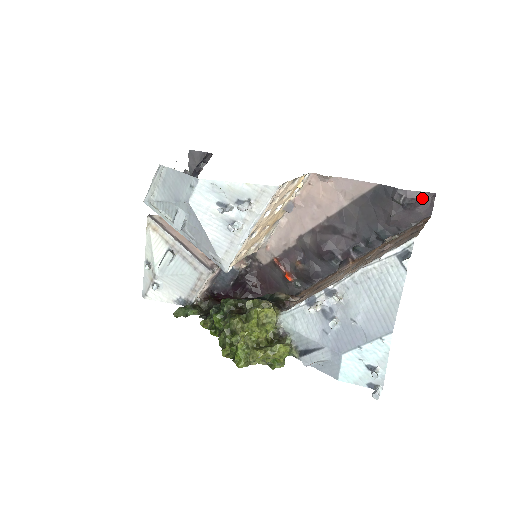
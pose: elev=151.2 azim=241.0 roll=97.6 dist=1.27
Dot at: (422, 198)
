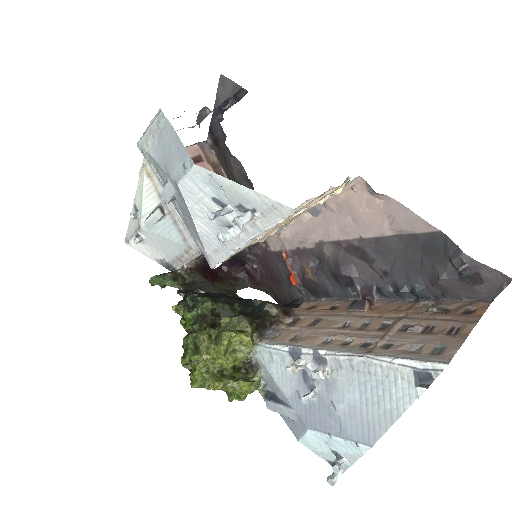
Dot at: (490, 277)
